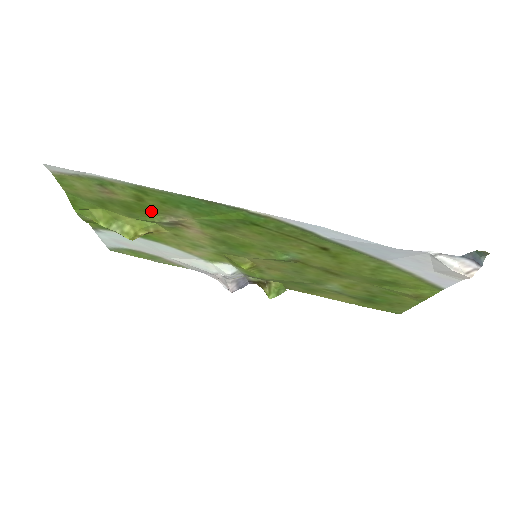
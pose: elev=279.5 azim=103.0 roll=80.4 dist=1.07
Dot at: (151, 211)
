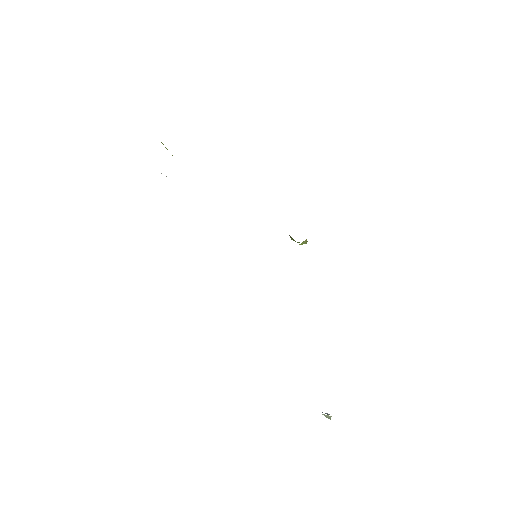
Dot at: occluded
